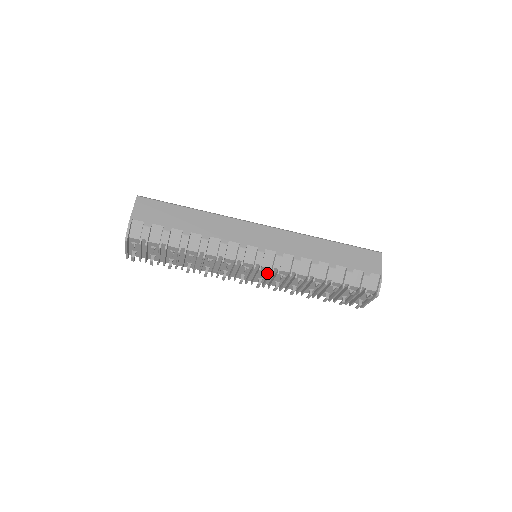
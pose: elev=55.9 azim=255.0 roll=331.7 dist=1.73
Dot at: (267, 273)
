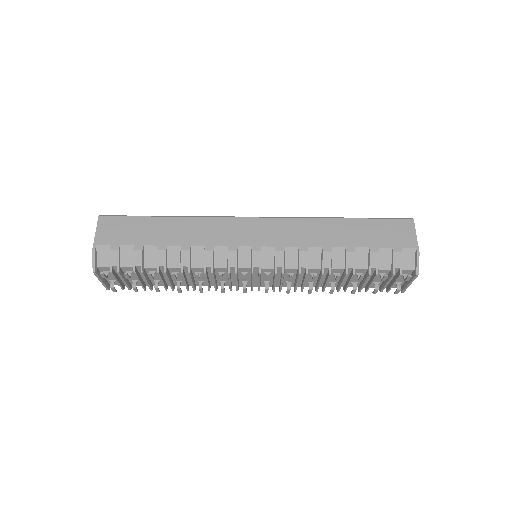
Dot at: (269, 275)
